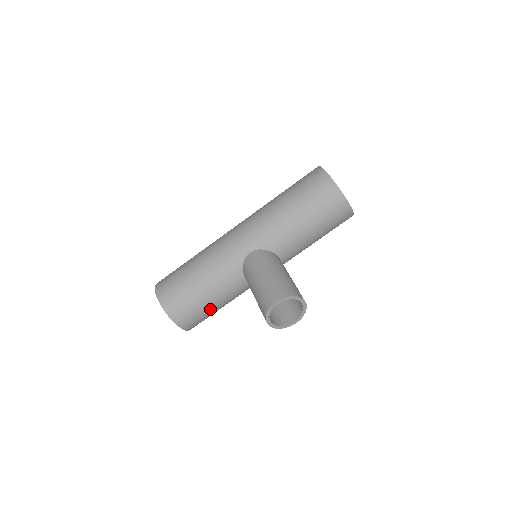
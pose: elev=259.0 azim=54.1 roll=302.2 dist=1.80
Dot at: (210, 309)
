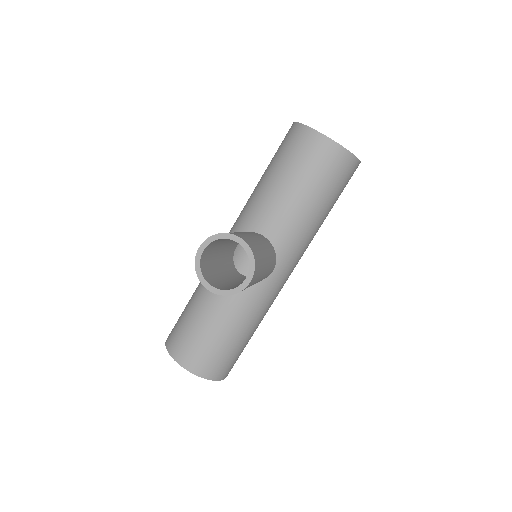
Dot at: (212, 335)
